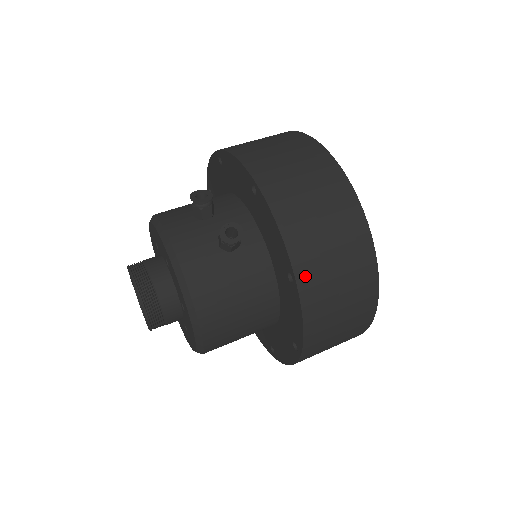
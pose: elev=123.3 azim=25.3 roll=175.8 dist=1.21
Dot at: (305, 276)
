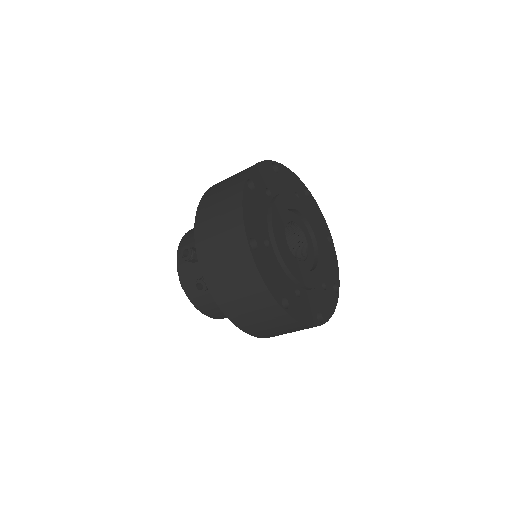
Dot at: (239, 322)
